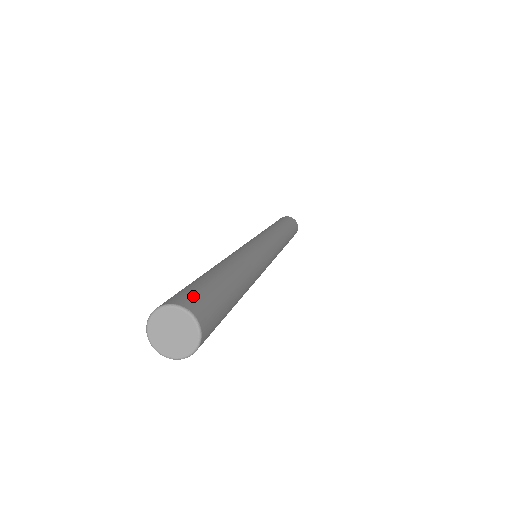
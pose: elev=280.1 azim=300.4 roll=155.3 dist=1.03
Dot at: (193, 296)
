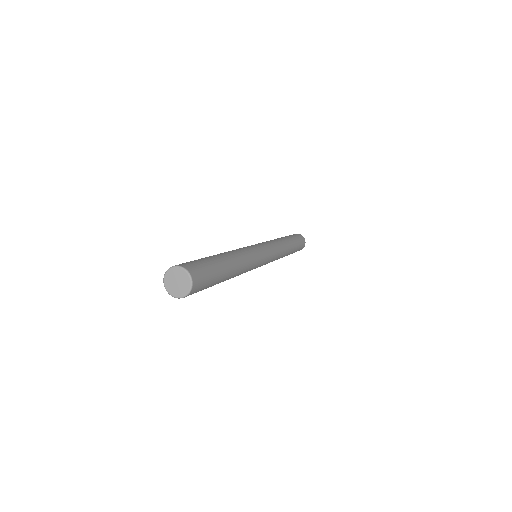
Dot at: (192, 264)
